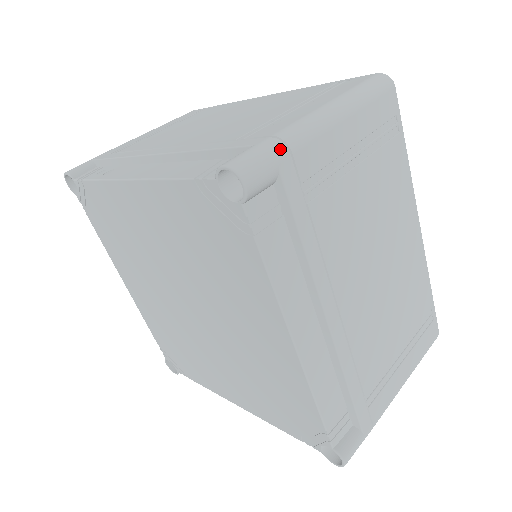
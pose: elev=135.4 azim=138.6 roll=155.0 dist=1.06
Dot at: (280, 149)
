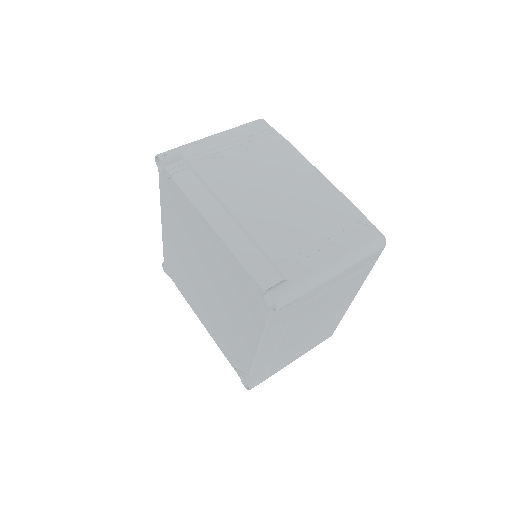
Dot at: (303, 291)
